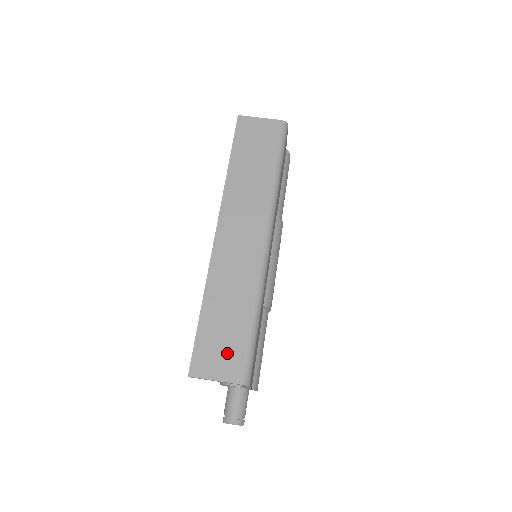
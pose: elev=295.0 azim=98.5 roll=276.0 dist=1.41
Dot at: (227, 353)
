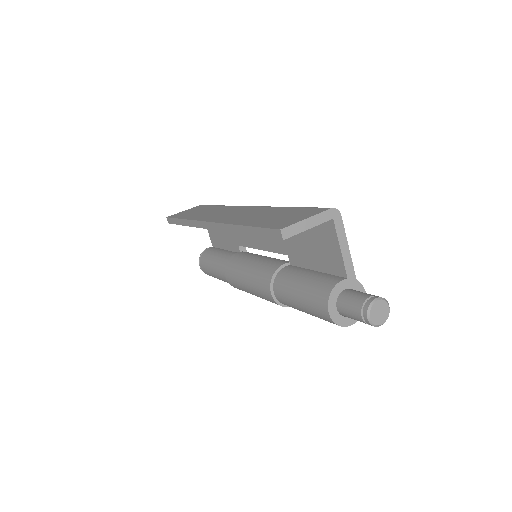
Dot at: (295, 214)
